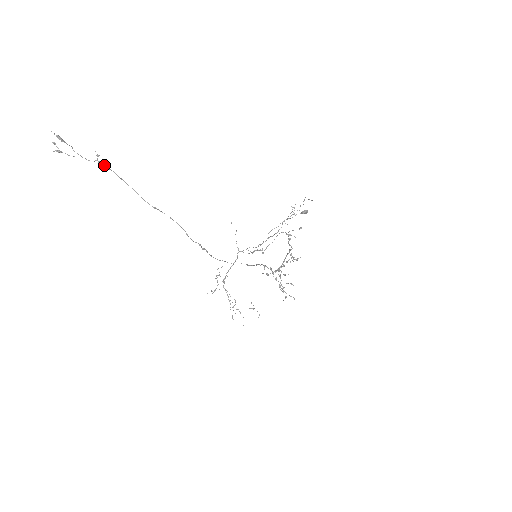
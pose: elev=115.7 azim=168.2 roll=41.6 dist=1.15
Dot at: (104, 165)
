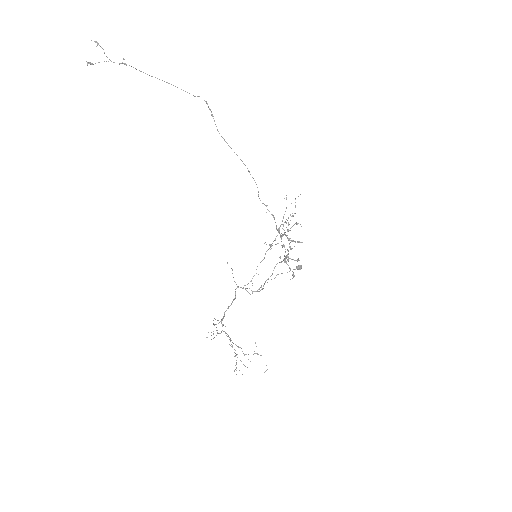
Dot at: occluded
